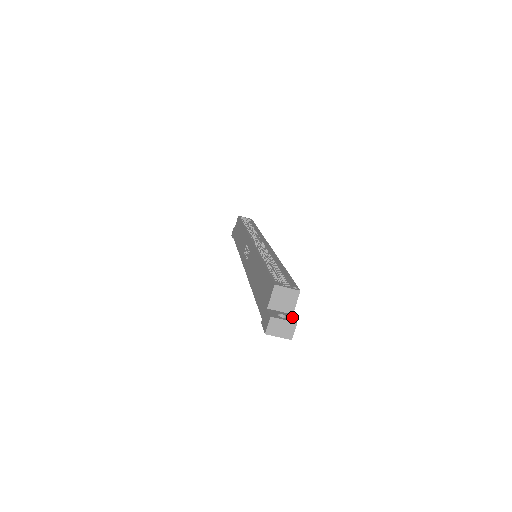
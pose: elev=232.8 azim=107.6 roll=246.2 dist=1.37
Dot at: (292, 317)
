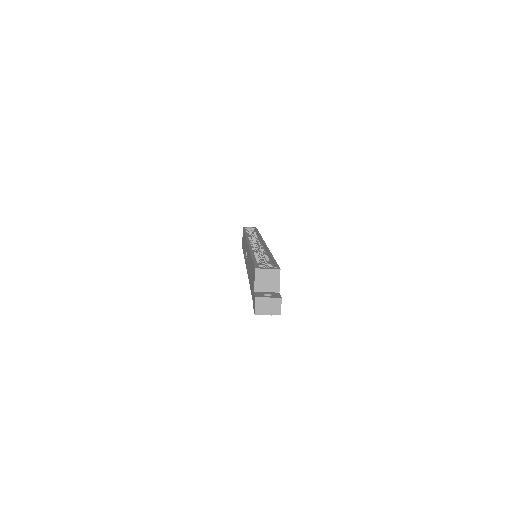
Dot at: (278, 294)
